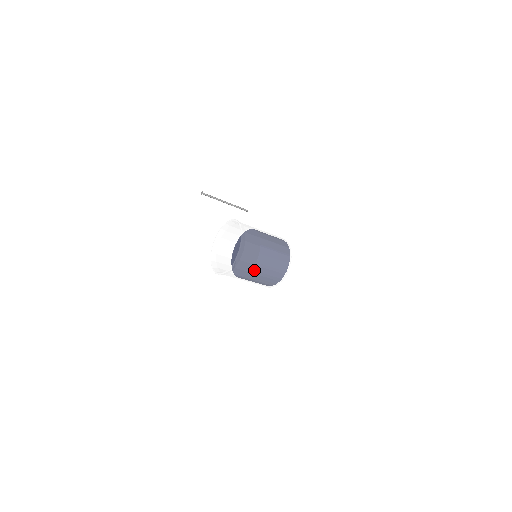
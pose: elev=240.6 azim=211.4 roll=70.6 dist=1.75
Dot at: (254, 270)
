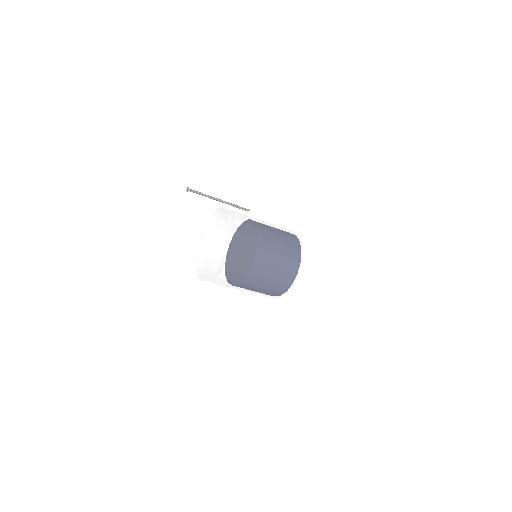
Dot at: (251, 271)
